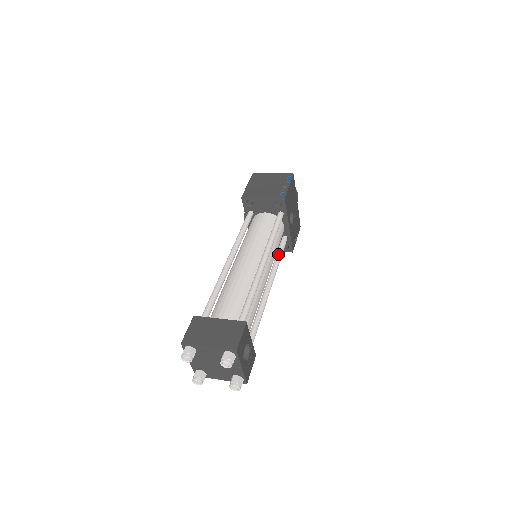
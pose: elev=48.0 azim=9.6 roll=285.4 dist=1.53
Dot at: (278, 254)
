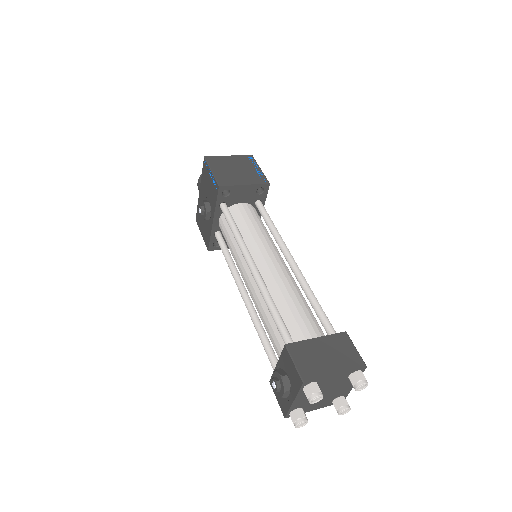
Dot at: occluded
